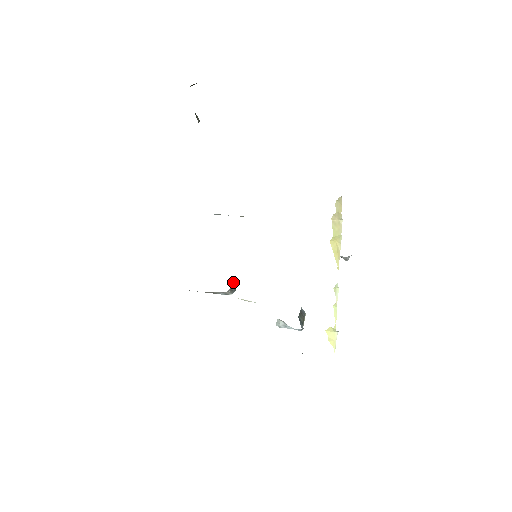
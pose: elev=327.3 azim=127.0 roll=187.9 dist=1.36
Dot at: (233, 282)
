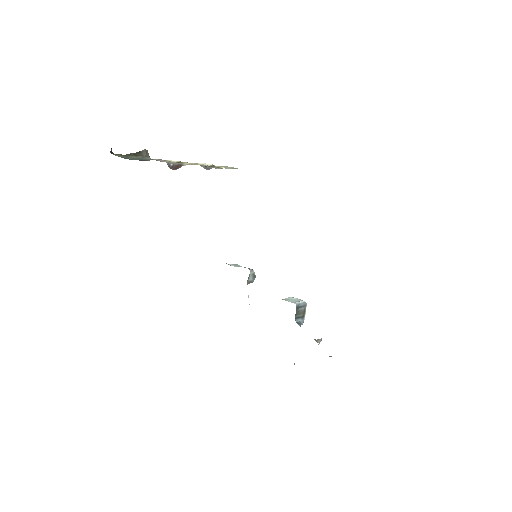
Dot at: (247, 280)
